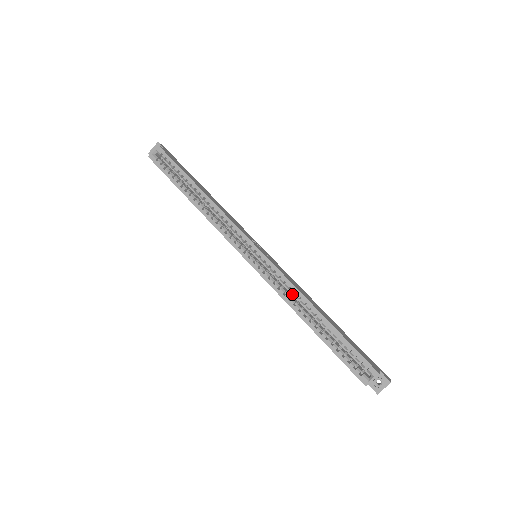
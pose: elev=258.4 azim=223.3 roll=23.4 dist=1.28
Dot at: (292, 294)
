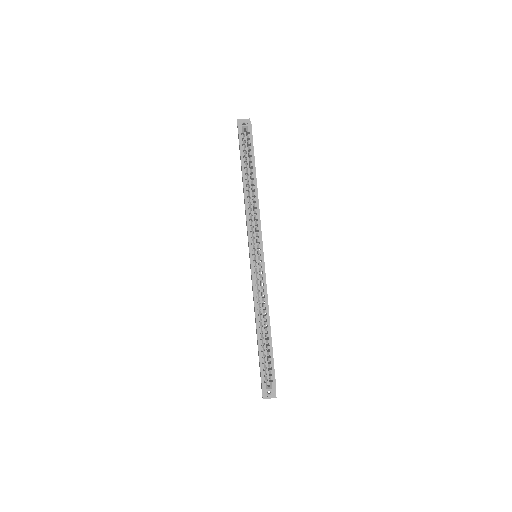
Dot at: (260, 299)
